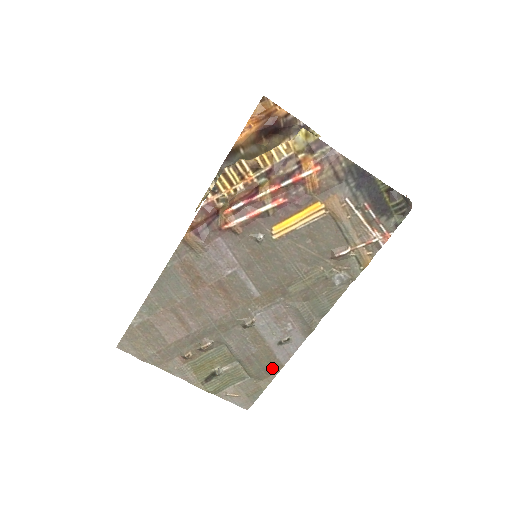
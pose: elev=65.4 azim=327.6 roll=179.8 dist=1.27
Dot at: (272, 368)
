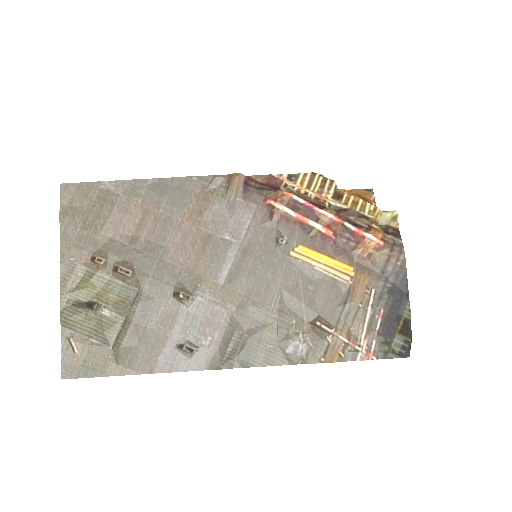
Dot at: (141, 362)
